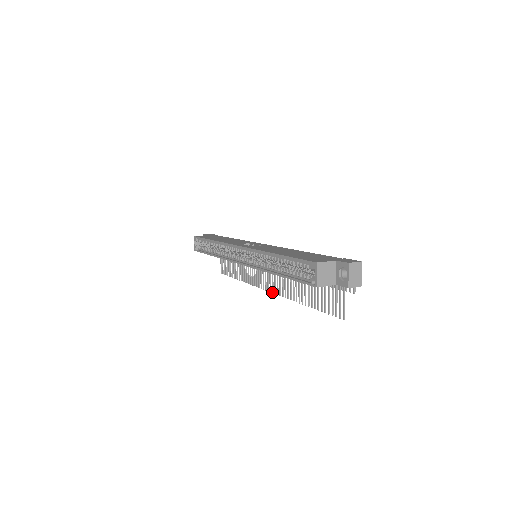
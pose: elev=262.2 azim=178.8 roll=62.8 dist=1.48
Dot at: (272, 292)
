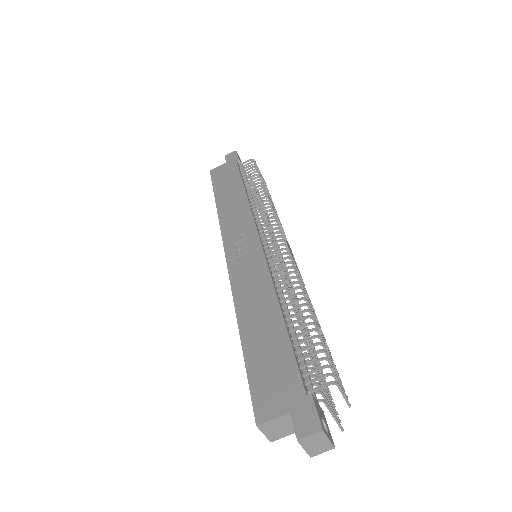
Dot at: occluded
